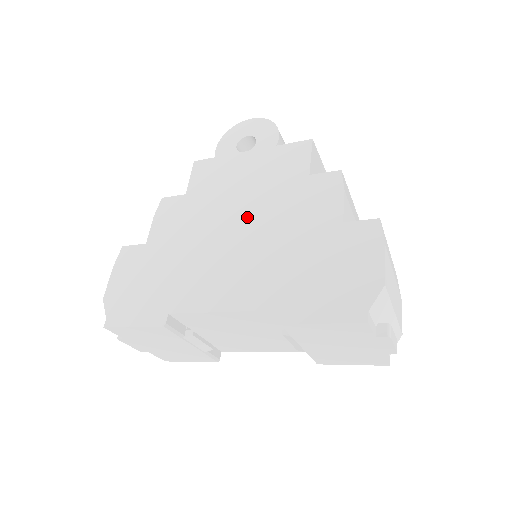
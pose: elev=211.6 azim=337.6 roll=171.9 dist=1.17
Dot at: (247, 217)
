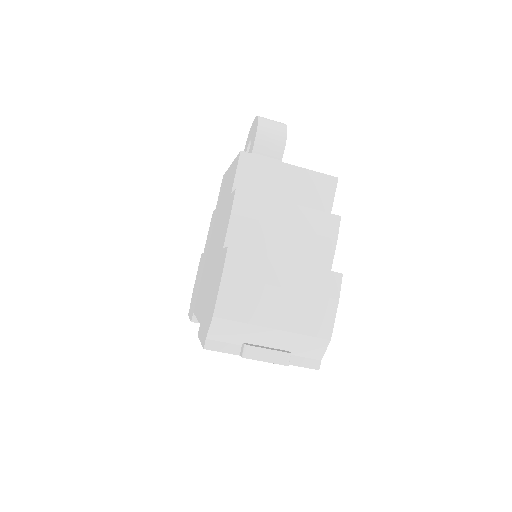
Dot at: (215, 235)
